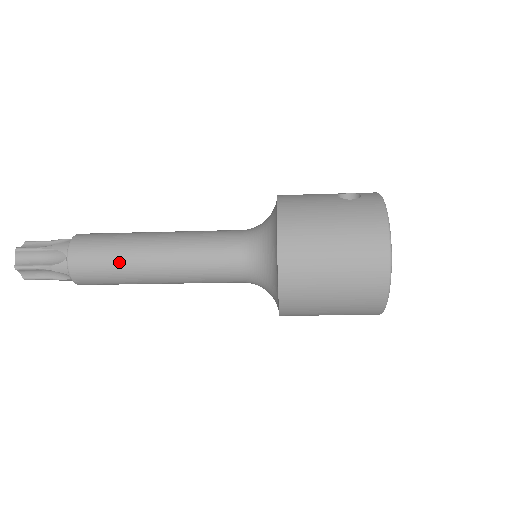
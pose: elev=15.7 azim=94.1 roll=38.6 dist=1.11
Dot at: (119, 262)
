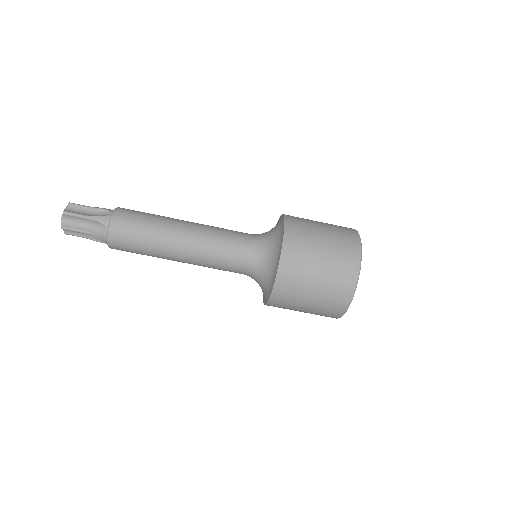
Dot at: (155, 223)
